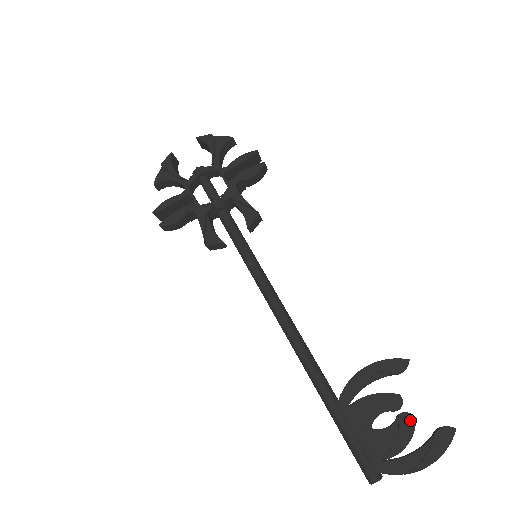
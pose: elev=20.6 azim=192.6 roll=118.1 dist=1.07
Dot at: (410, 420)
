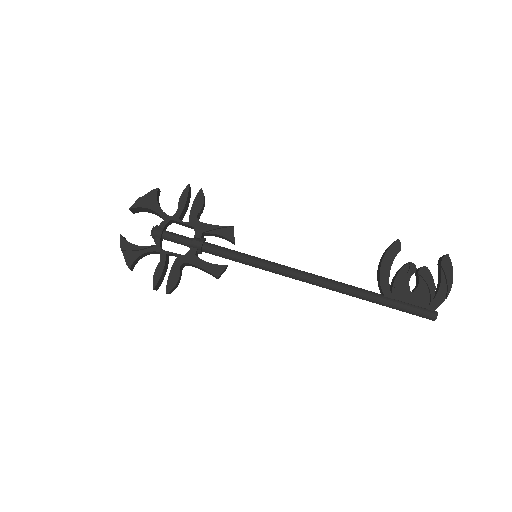
Dot at: (426, 270)
